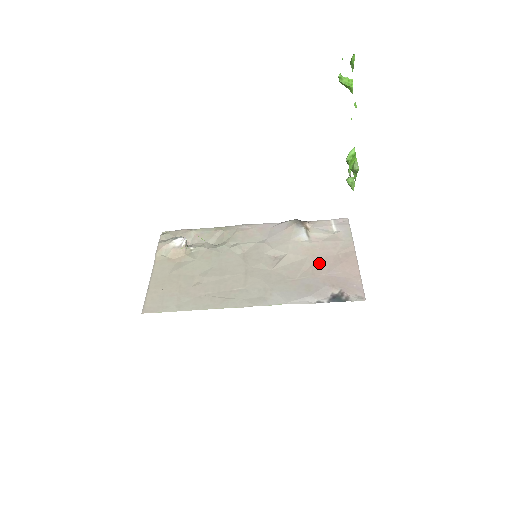
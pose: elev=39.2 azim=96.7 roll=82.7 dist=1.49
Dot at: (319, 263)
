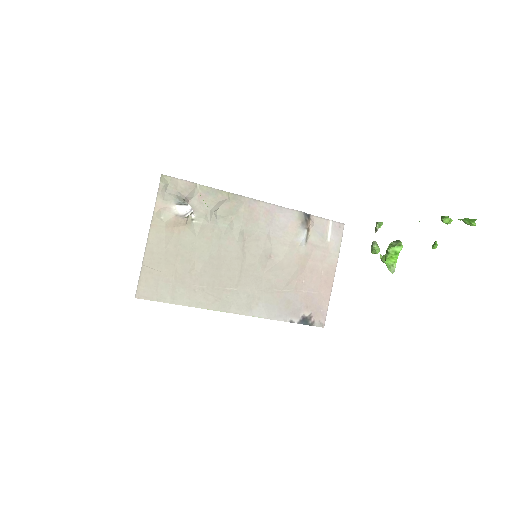
Dot at: (304, 277)
